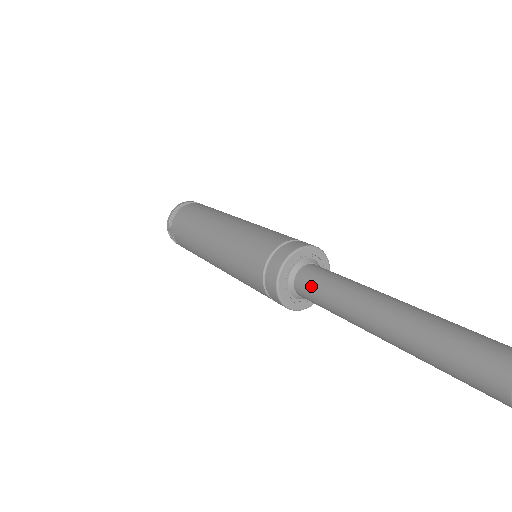
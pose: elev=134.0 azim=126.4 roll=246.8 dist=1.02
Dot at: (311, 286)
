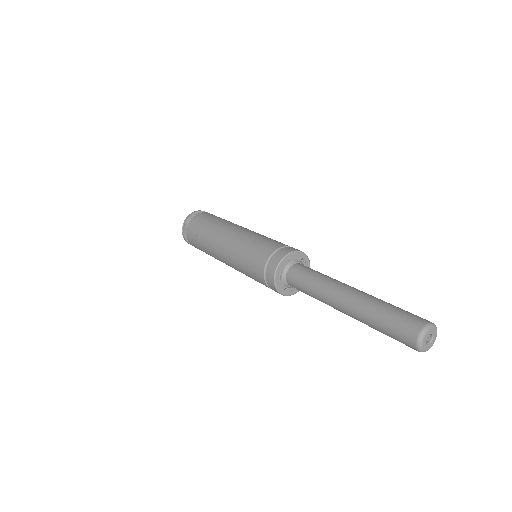
Dot at: (301, 274)
